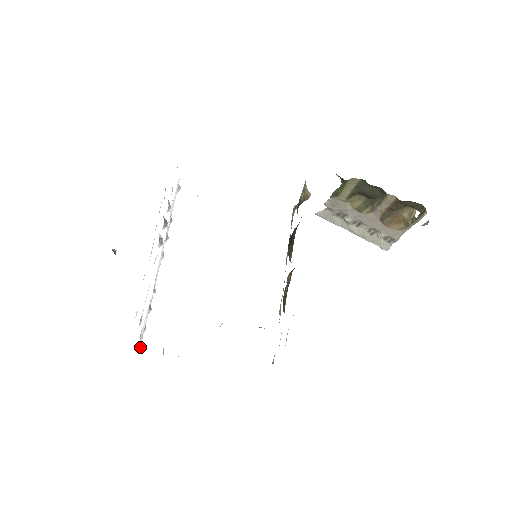
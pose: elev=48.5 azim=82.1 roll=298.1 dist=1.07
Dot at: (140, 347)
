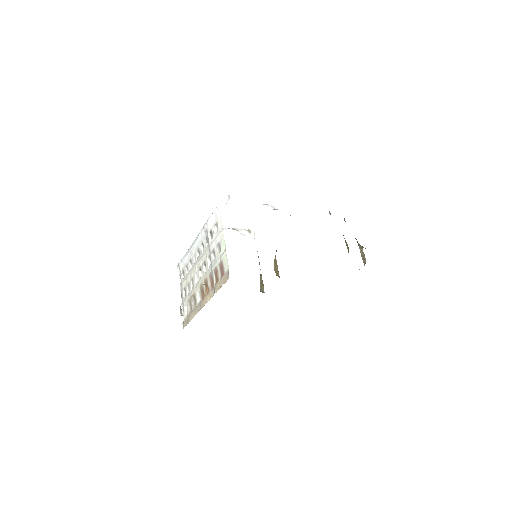
Dot at: (179, 271)
